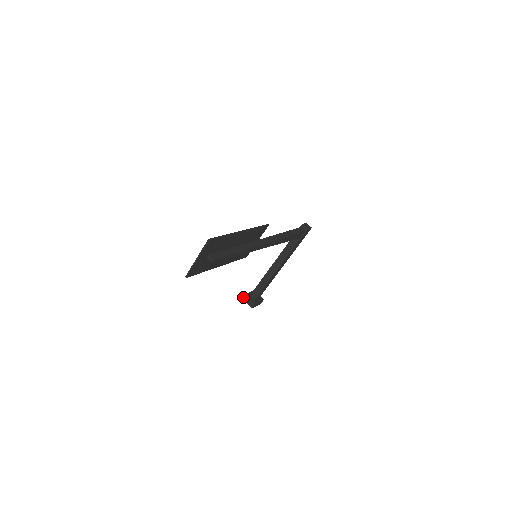
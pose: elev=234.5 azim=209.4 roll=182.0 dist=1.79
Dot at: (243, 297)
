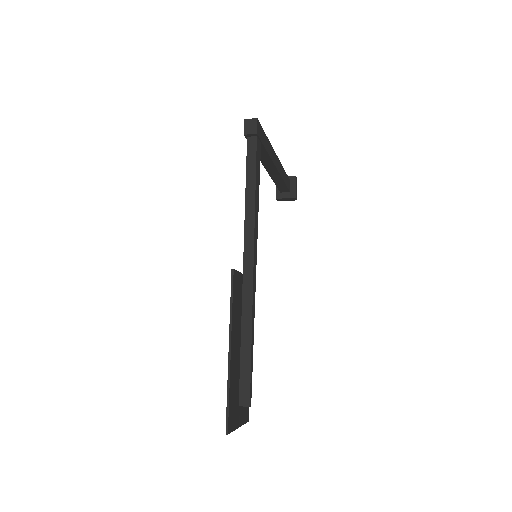
Dot at: occluded
